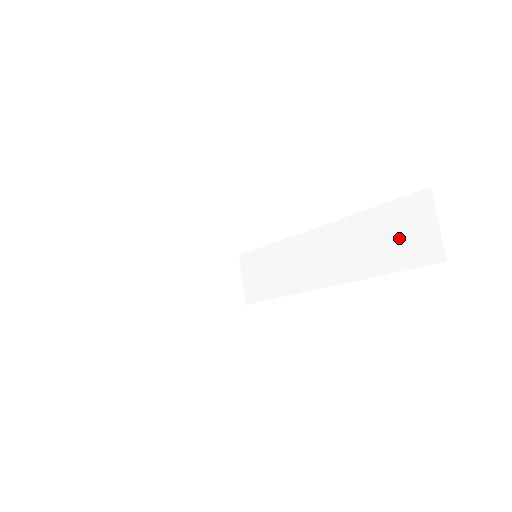
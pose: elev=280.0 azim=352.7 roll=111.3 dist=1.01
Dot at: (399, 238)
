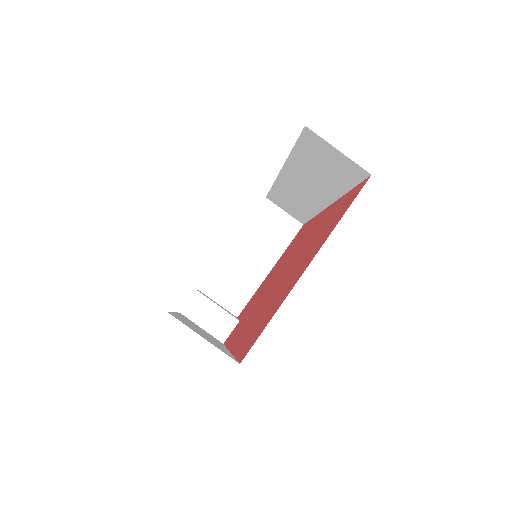
Dot at: (328, 166)
